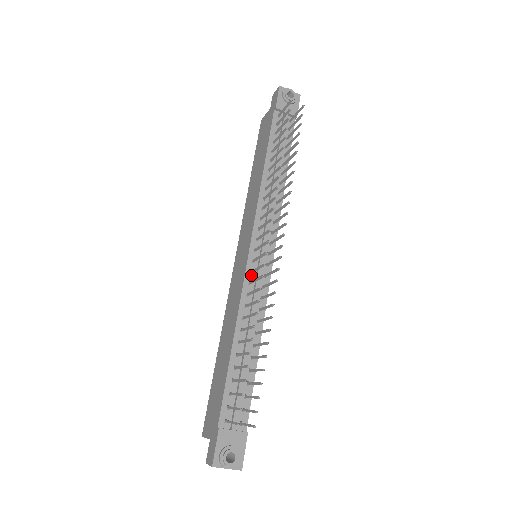
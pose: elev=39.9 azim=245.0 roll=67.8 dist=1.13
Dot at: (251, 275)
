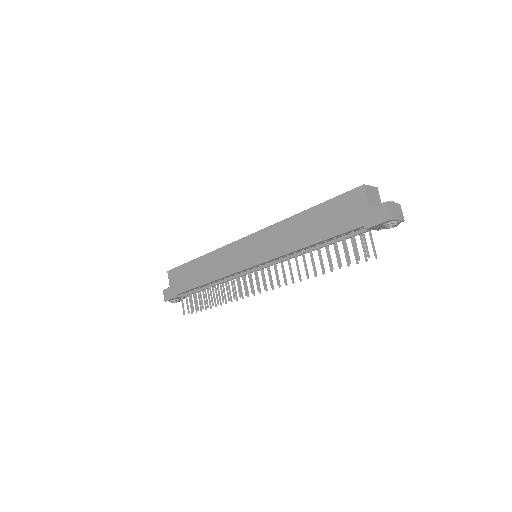
Dot at: (241, 272)
